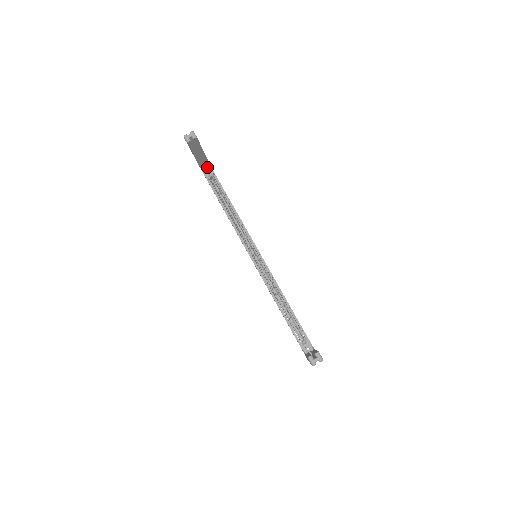
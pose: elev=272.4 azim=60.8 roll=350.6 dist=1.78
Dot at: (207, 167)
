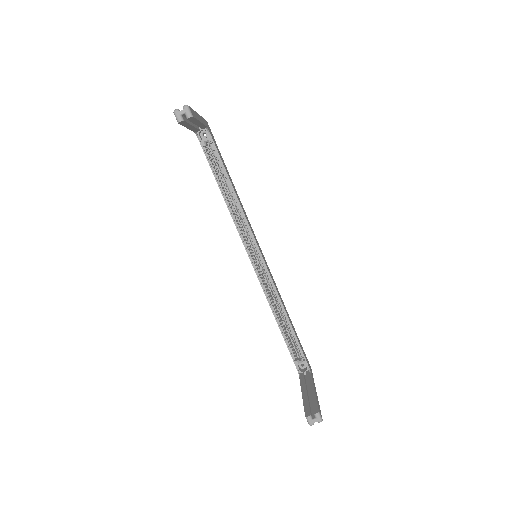
Dot at: (203, 128)
